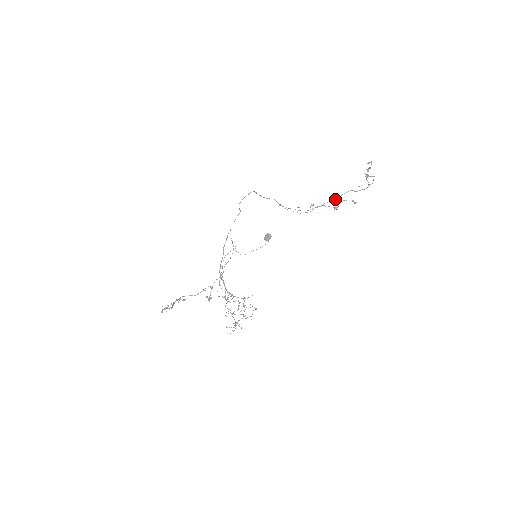
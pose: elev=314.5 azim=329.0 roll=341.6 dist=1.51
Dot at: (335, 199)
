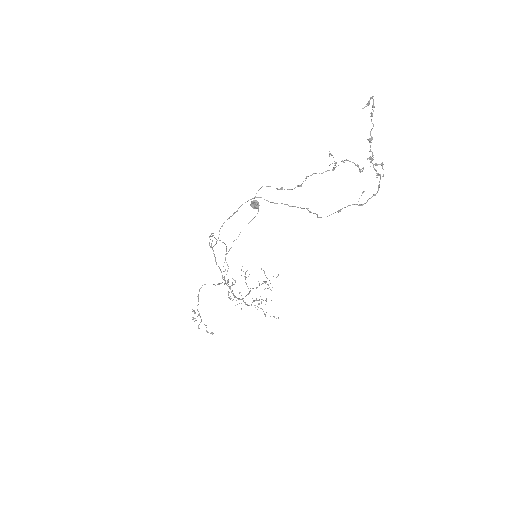
Dot at: occluded
